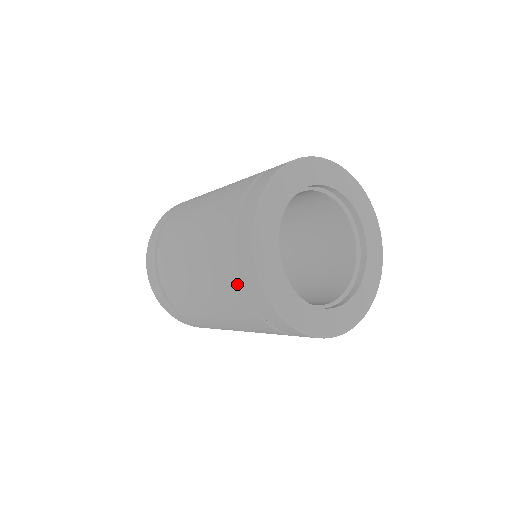
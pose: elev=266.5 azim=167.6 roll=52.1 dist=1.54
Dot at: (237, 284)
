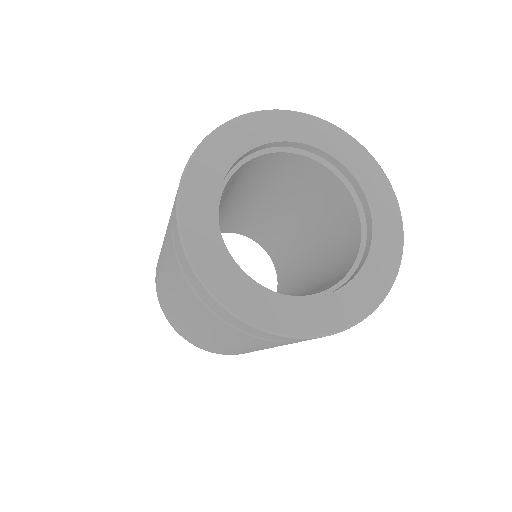
Dot at: (173, 205)
